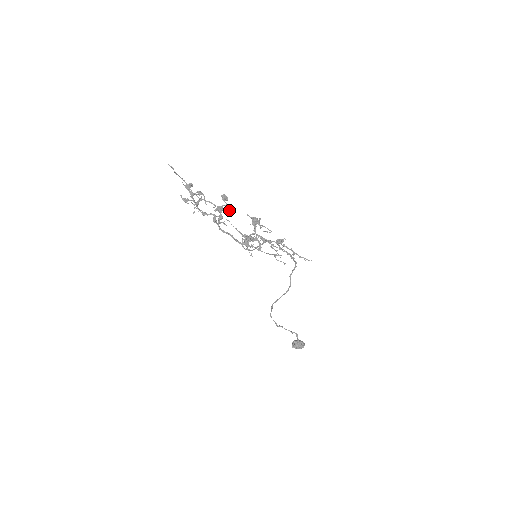
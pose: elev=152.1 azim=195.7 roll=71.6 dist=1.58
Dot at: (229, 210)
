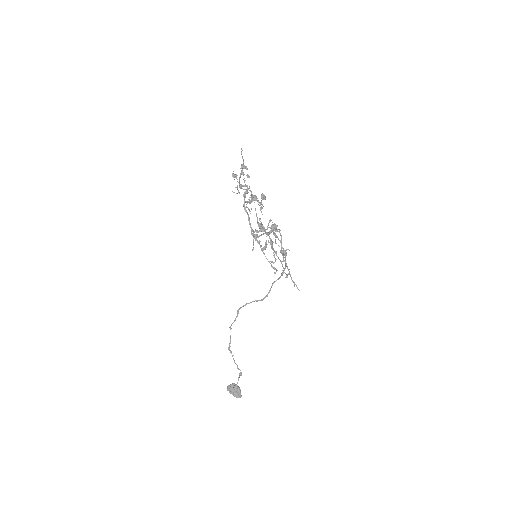
Dot at: (260, 209)
